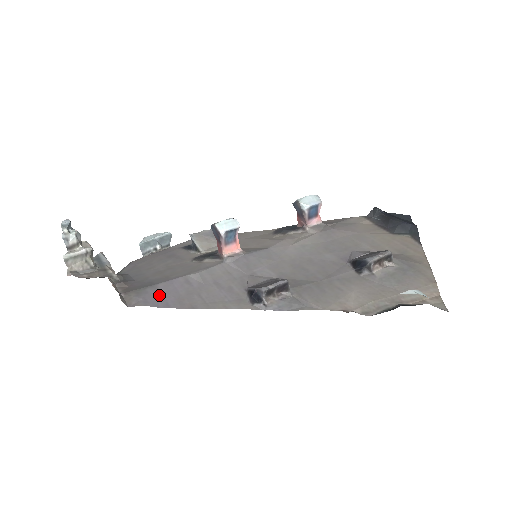
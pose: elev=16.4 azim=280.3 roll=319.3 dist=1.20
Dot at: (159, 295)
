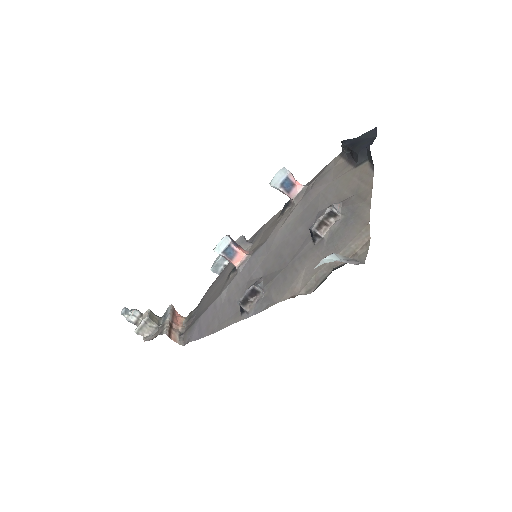
Dot at: (199, 328)
